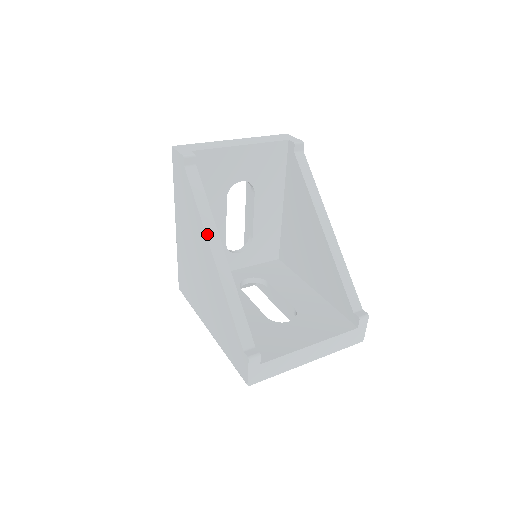
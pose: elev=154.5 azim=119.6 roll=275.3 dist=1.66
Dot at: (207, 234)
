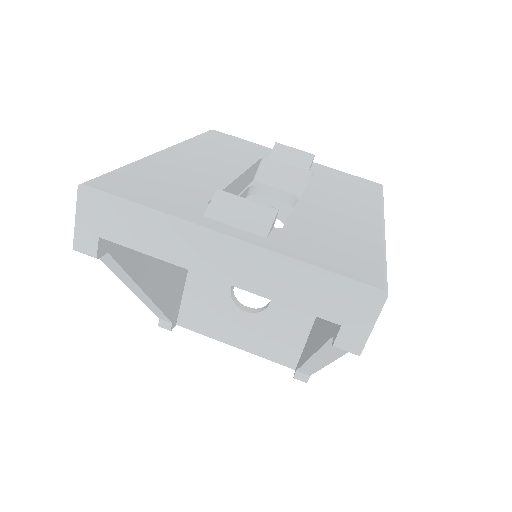
Dot at: (126, 284)
